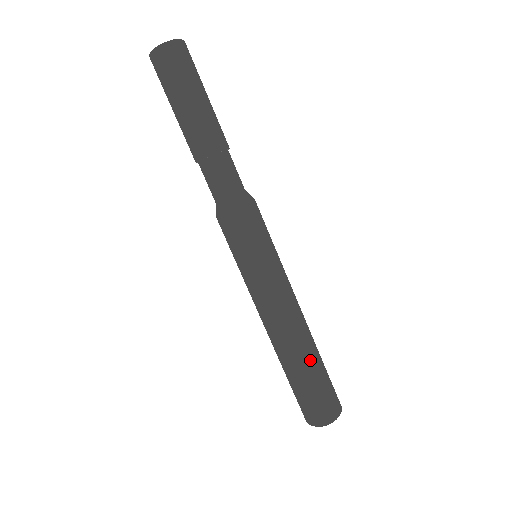
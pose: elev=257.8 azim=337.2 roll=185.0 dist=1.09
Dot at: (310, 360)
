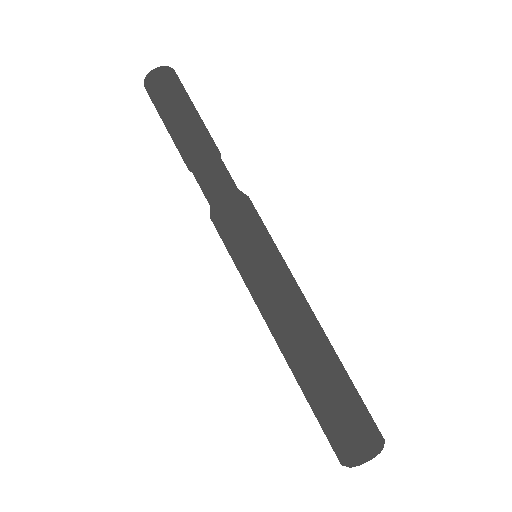
Dot at: (340, 361)
